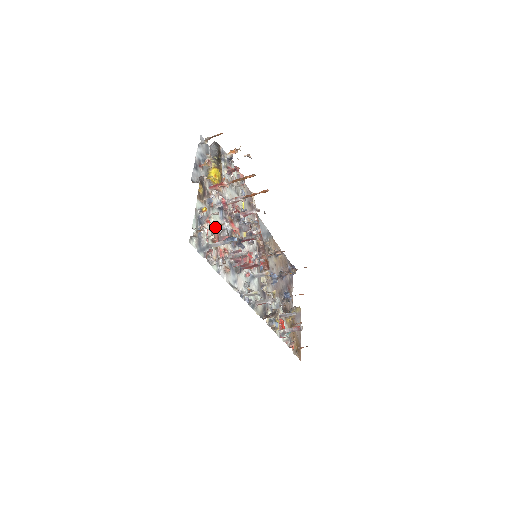
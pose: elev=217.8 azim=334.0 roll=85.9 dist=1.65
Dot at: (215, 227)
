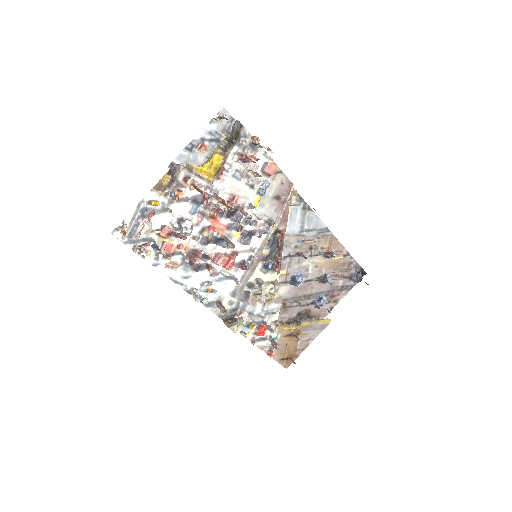
Dot at: (124, 233)
